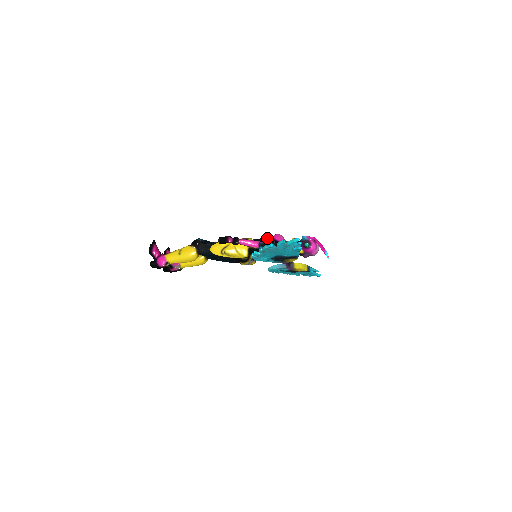
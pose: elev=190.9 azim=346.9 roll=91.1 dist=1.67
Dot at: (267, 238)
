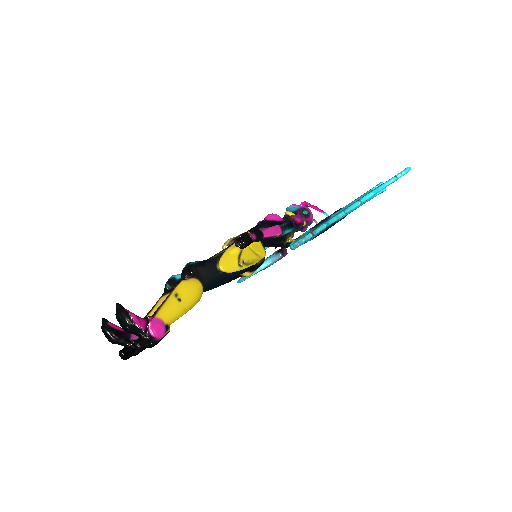
Dot at: (260, 225)
